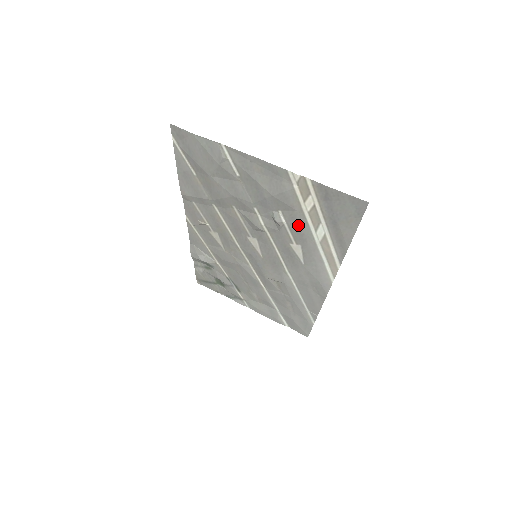
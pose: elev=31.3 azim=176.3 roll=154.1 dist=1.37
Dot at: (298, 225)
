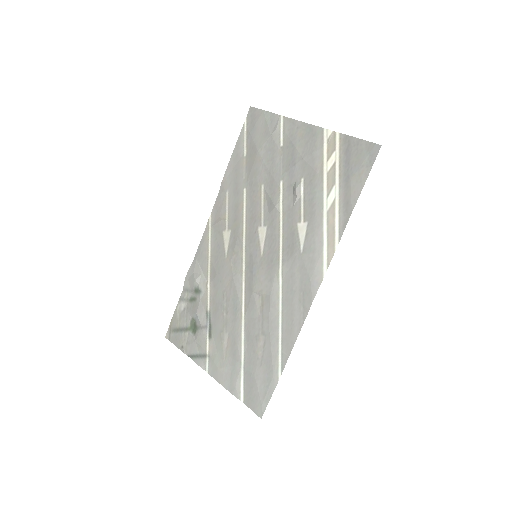
Dot at: (313, 193)
